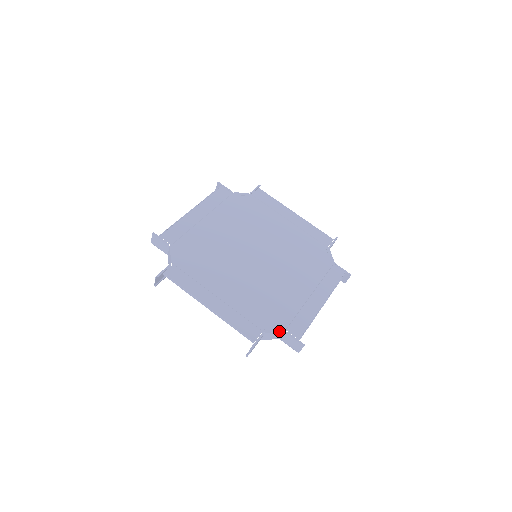
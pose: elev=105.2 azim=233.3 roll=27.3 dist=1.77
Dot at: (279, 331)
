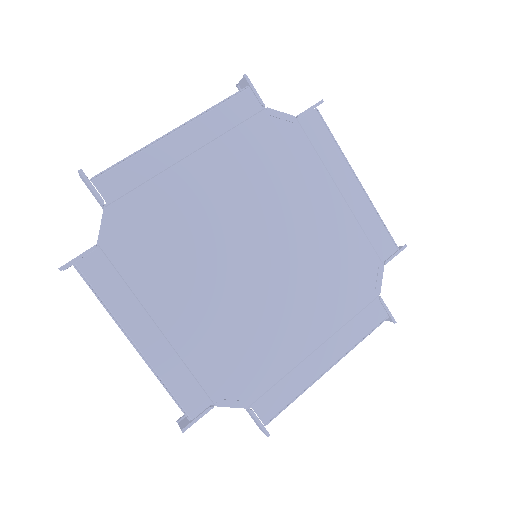
Dot at: (239, 406)
